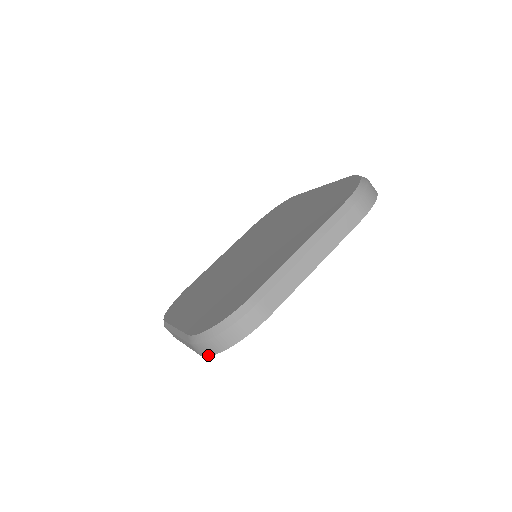
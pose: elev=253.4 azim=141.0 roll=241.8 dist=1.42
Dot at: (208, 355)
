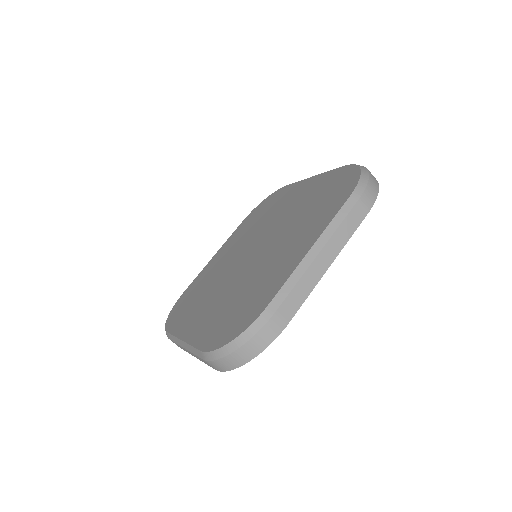
Dot at: (225, 370)
